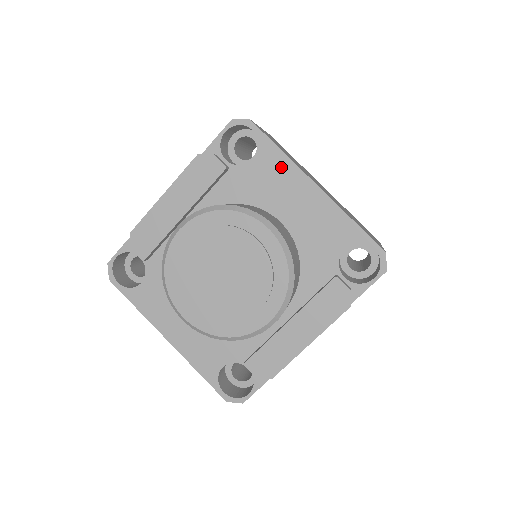
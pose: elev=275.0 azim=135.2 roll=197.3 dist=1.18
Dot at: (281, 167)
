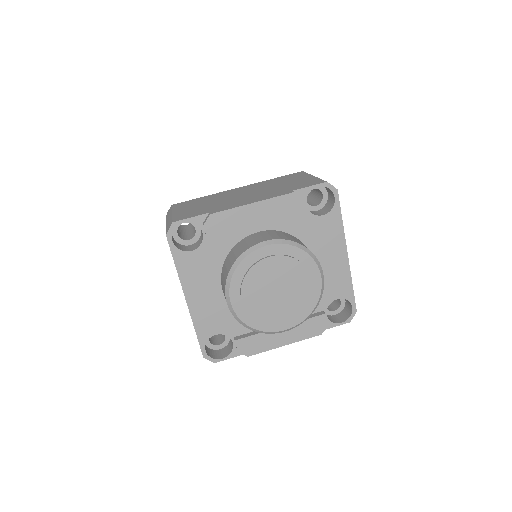
Dot at: (336, 231)
